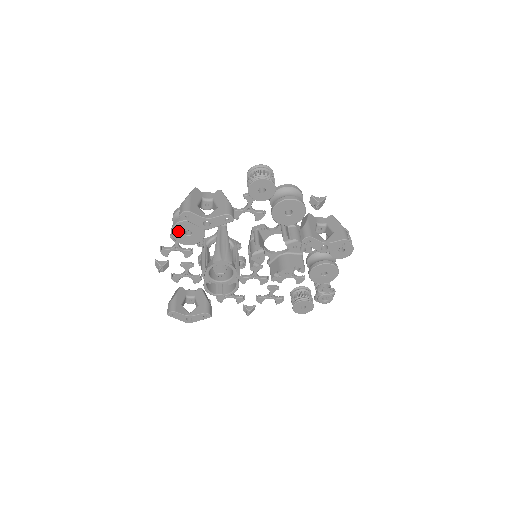
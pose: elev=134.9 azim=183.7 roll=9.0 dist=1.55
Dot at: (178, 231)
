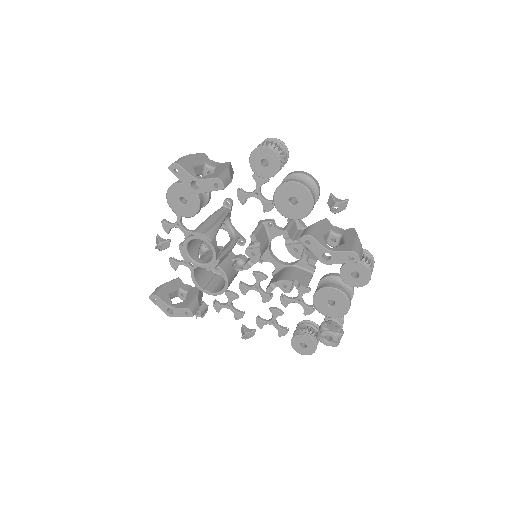
Dot at: (173, 195)
